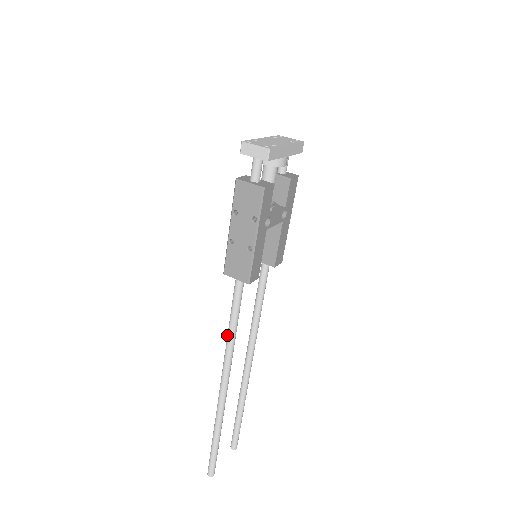
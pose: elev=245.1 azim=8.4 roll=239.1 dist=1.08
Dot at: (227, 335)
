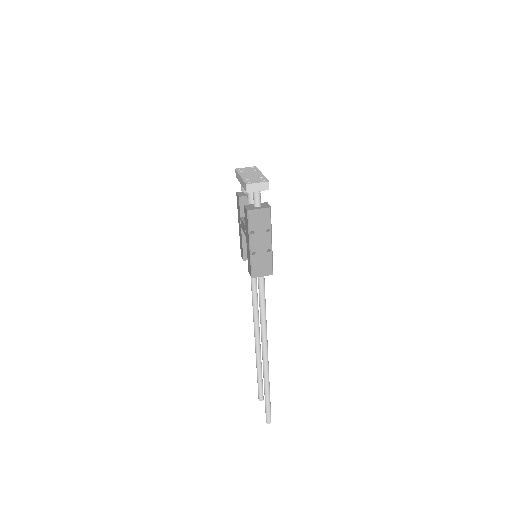
Dot at: (261, 318)
